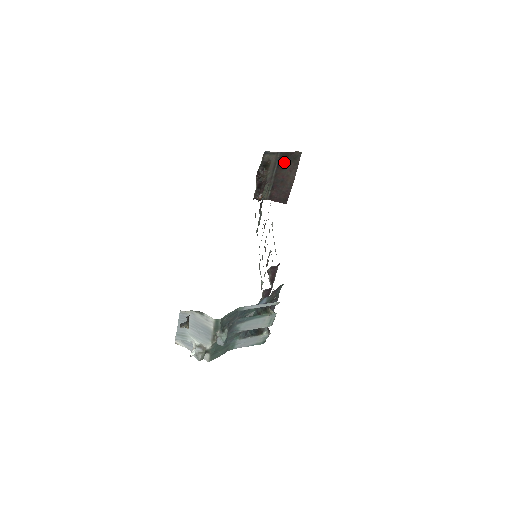
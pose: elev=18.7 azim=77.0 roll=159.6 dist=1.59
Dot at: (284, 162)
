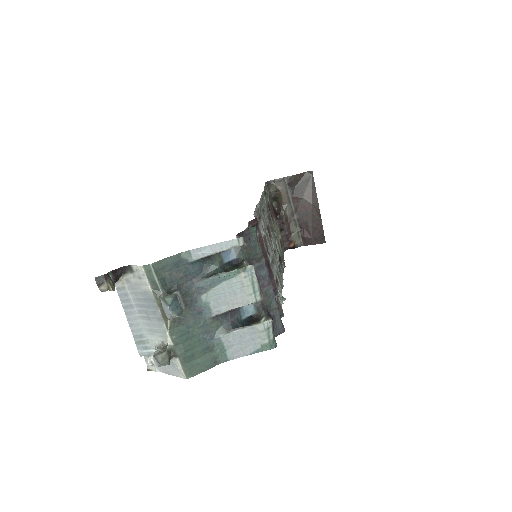
Dot at: (297, 189)
